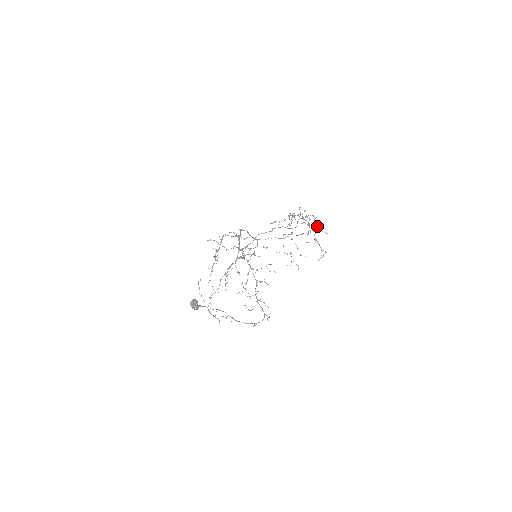
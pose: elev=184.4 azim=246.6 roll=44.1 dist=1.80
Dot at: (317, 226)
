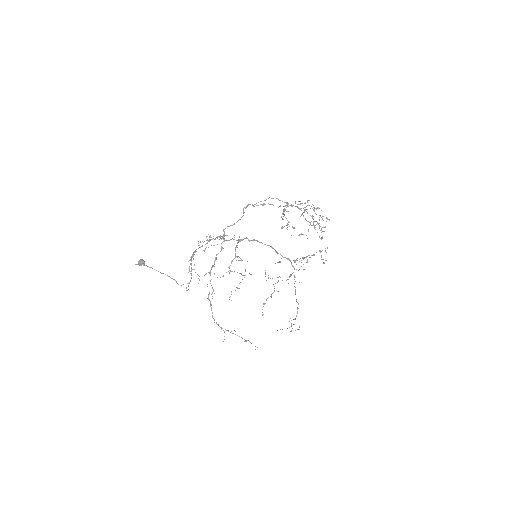
Dot at: occluded
